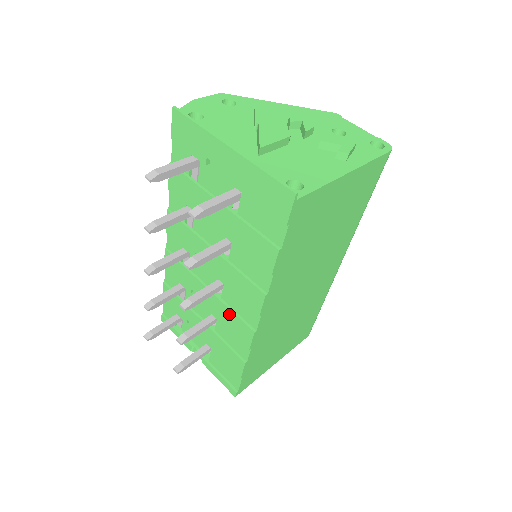
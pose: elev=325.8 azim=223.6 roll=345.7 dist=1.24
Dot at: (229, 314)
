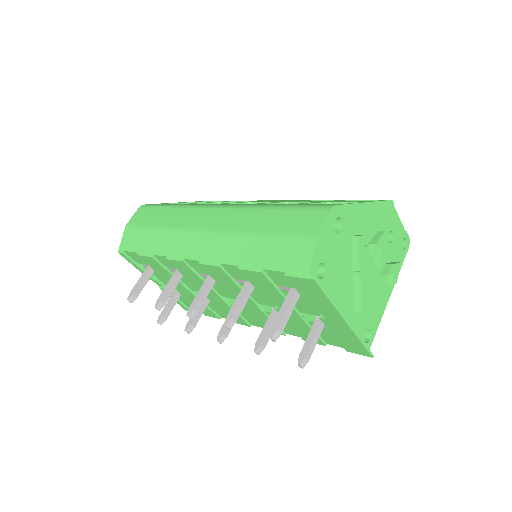
Dot at: occluded
